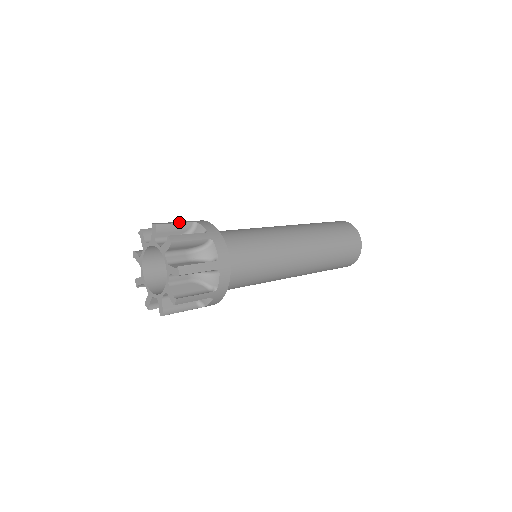
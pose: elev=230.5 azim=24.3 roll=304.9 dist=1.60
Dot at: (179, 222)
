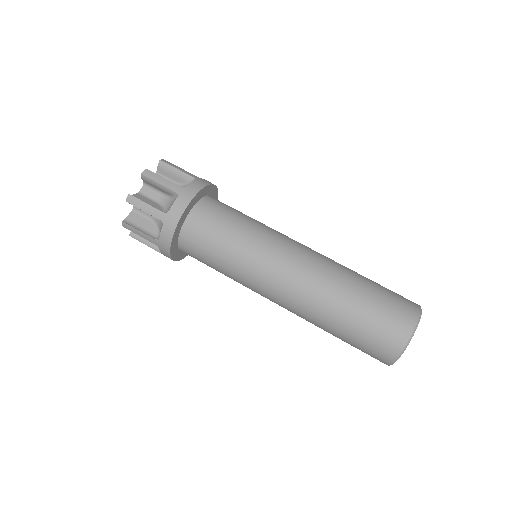
Dot at: occluded
